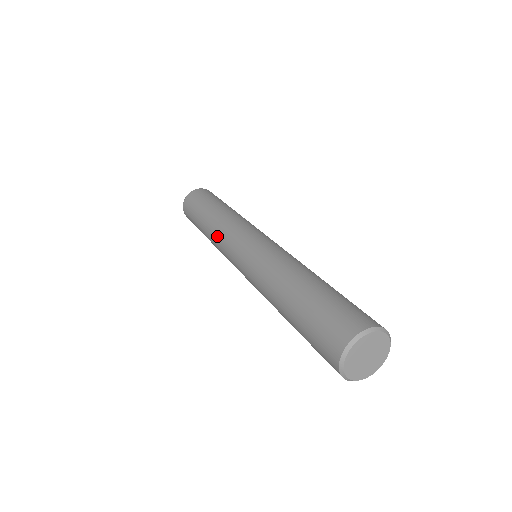
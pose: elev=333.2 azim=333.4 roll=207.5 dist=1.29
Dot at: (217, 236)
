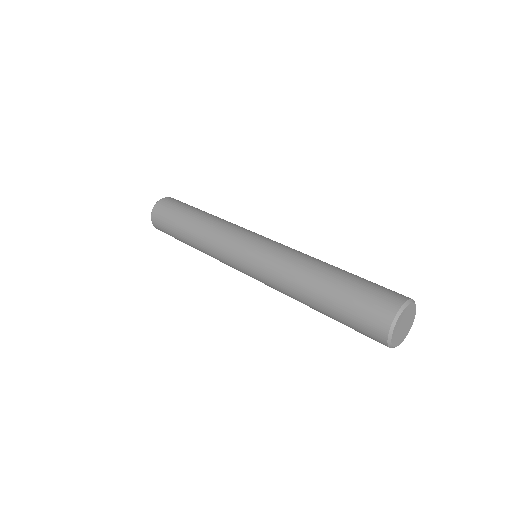
Dot at: occluded
